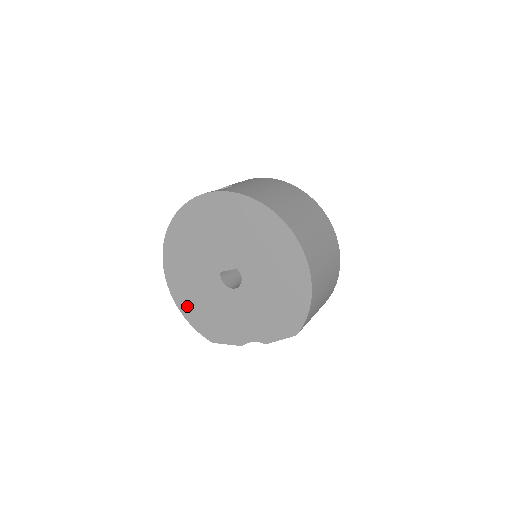
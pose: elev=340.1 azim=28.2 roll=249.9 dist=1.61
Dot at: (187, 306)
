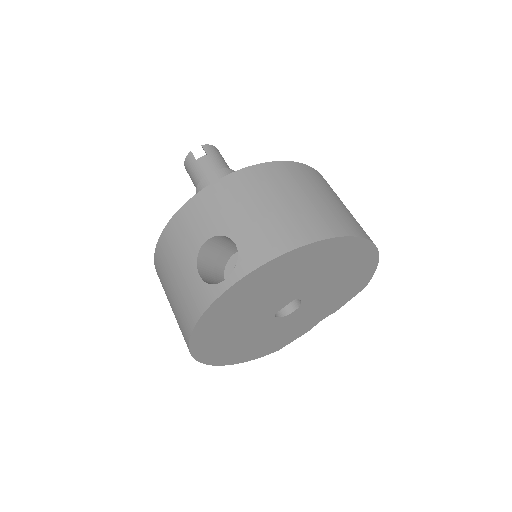
Dot at: (241, 357)
